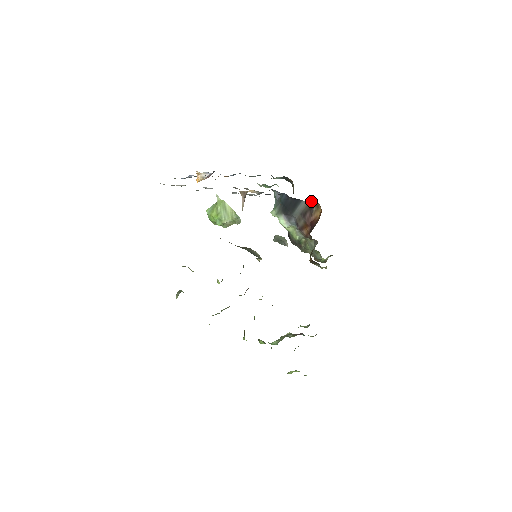
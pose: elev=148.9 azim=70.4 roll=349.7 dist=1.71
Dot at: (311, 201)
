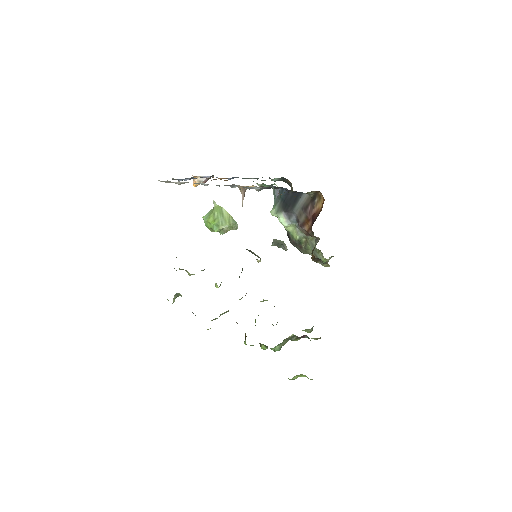
Dot at: (313, 192)
